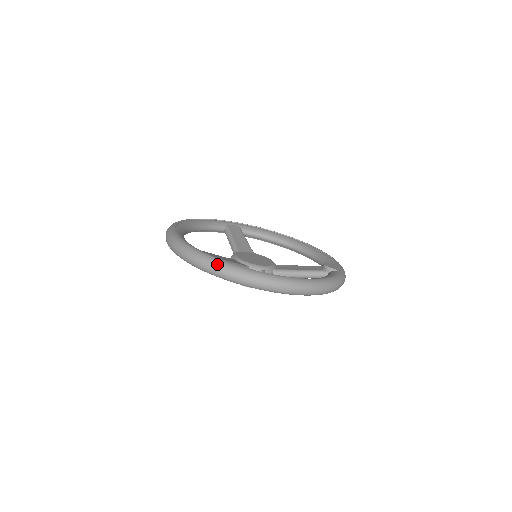
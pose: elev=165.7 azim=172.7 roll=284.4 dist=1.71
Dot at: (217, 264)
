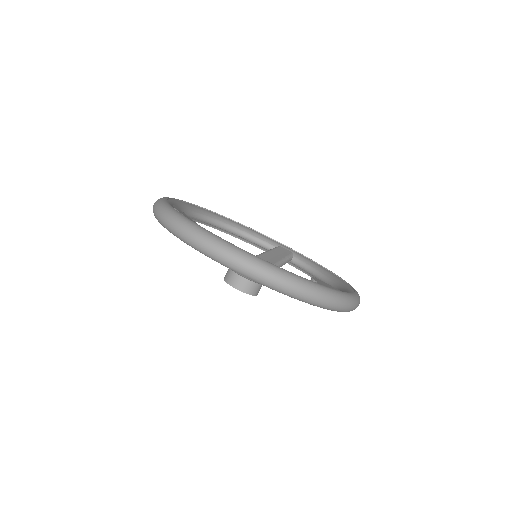
Dot at: (159, 203)
